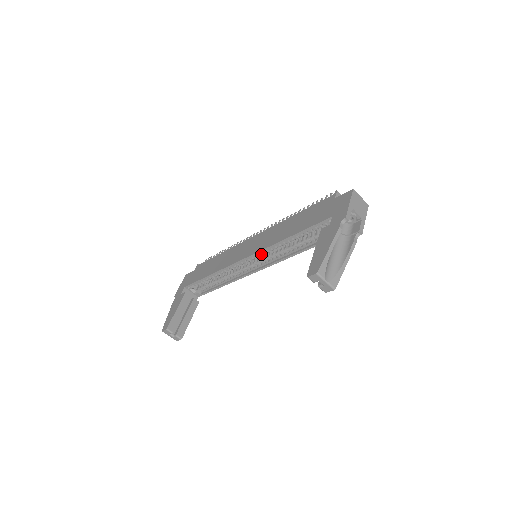
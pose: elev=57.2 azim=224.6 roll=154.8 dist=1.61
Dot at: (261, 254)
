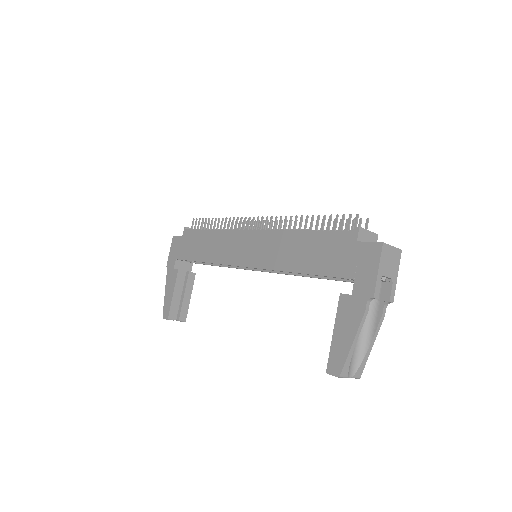
Dot at: occluded
